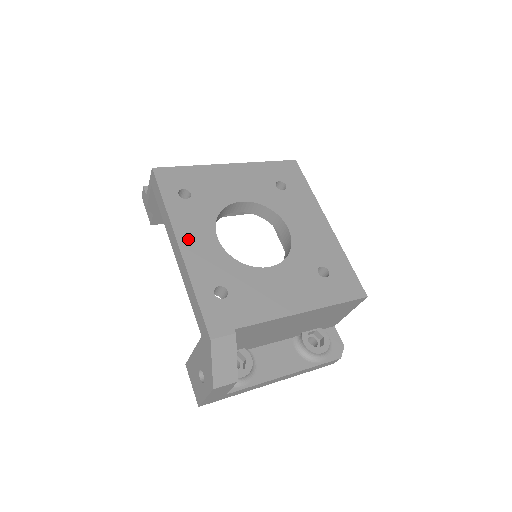
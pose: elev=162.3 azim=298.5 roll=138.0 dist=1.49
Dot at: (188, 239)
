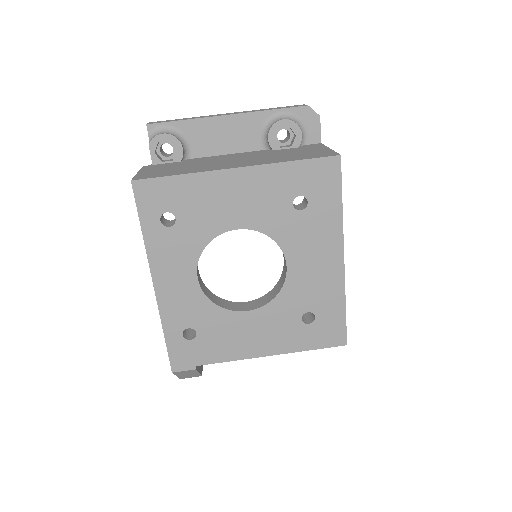
Dot at: (164, 278)
